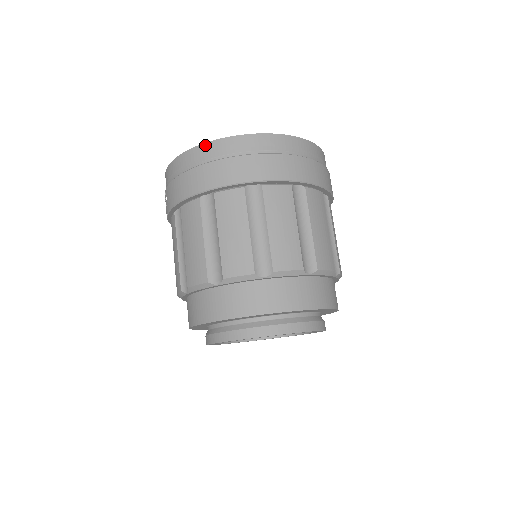
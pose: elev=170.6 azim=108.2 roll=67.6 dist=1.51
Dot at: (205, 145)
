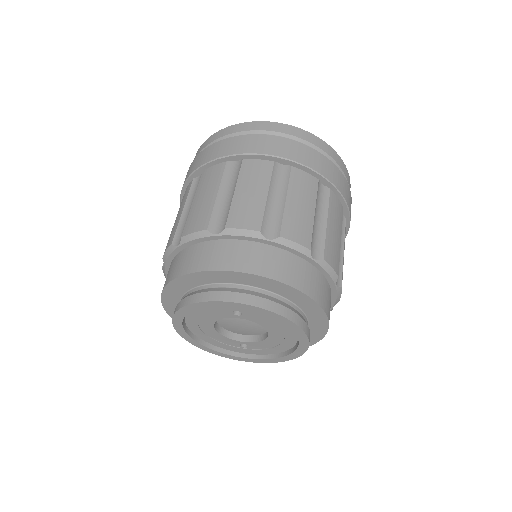
Dot at: (210, 137)
